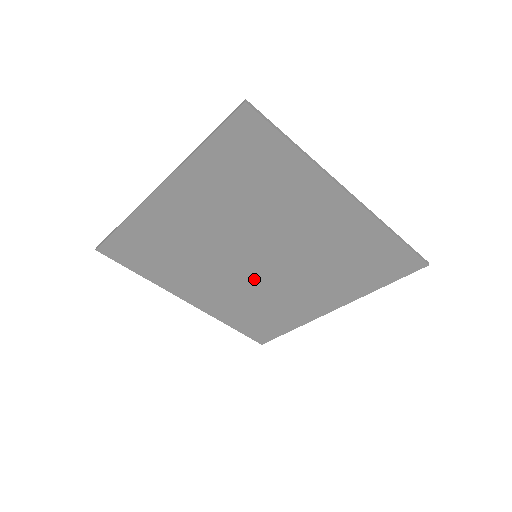
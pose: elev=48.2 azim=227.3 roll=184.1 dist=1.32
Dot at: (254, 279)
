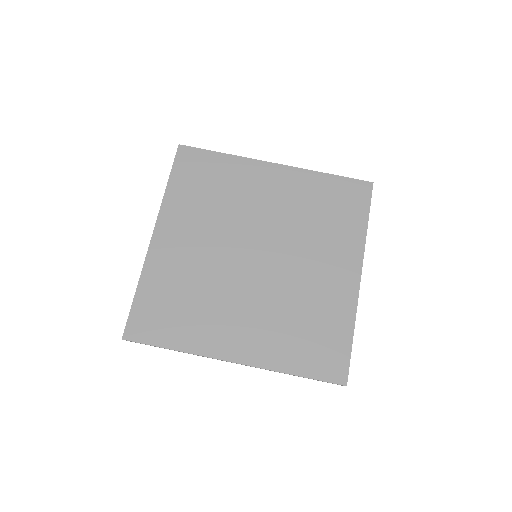
Dot at: (271, 283)
